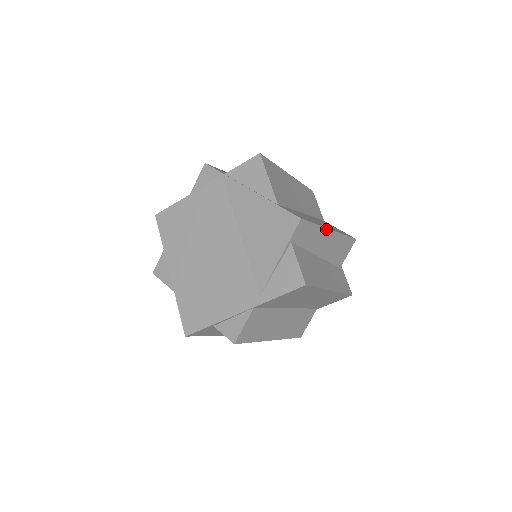
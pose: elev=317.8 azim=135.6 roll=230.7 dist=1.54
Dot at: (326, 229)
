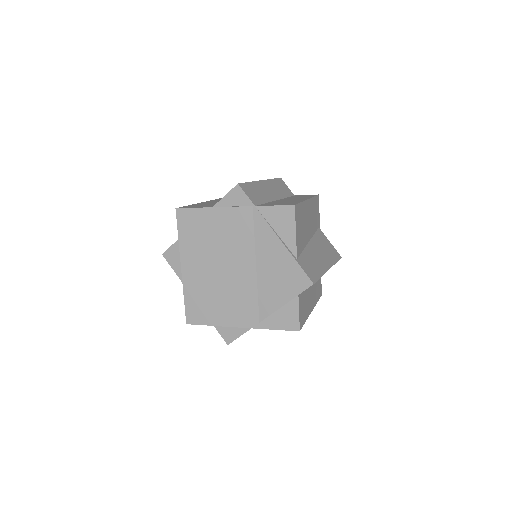
Dot at: occluded
